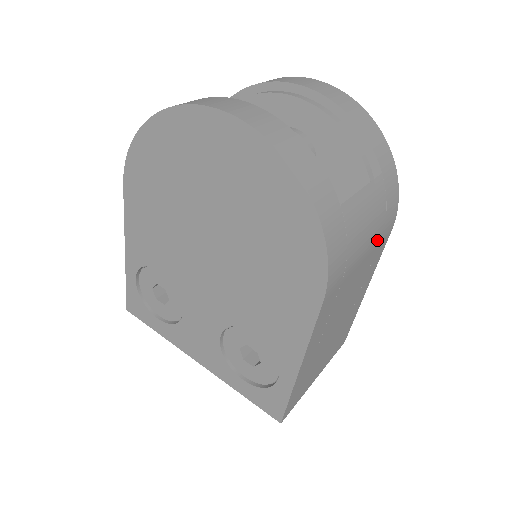
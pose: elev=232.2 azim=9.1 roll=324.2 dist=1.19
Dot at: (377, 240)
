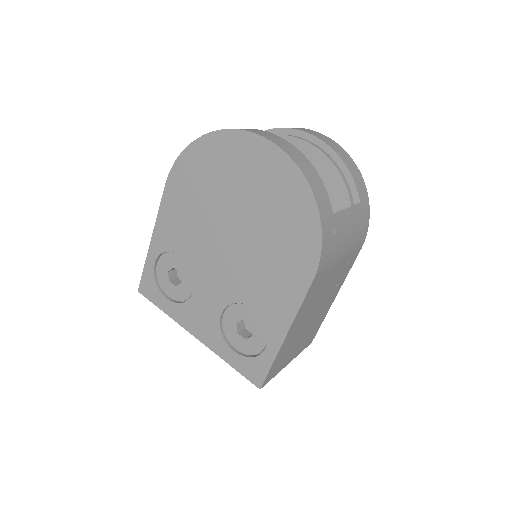
Dot at: (351, 252)
